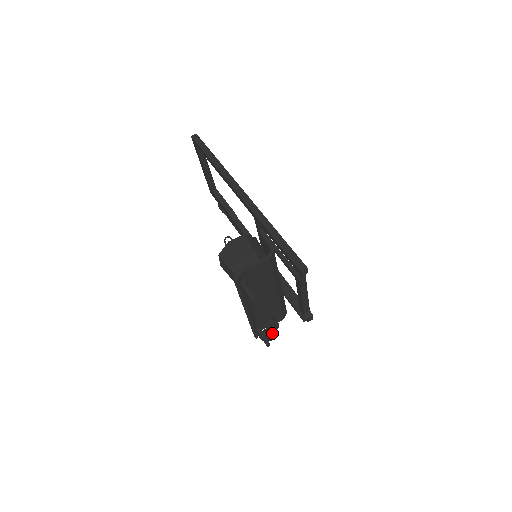
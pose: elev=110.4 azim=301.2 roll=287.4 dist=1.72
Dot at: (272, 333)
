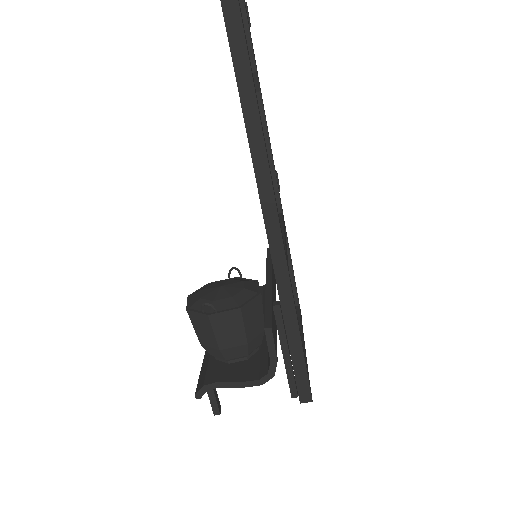
Dot at: occluded
